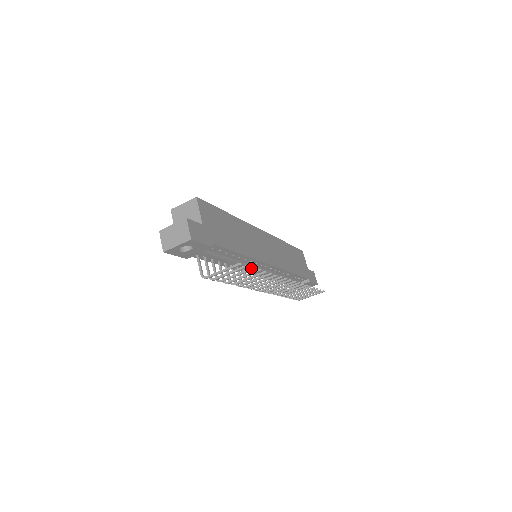
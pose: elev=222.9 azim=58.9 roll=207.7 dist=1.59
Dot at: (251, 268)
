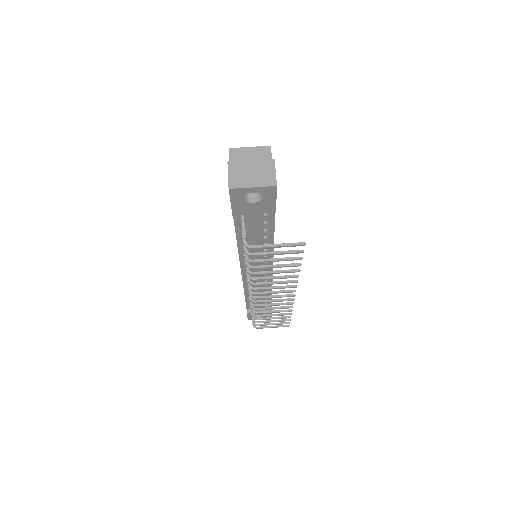
Dot at: (299, 257)
